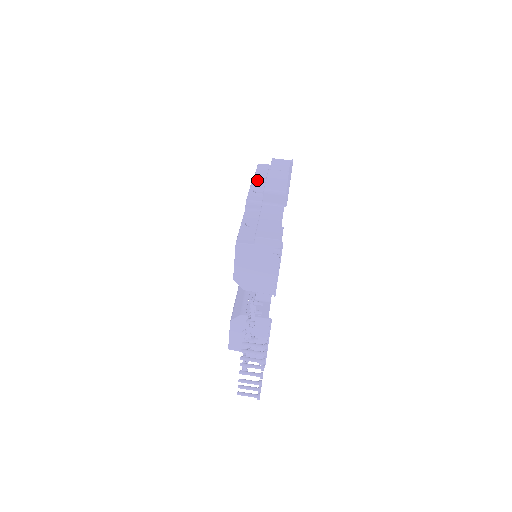
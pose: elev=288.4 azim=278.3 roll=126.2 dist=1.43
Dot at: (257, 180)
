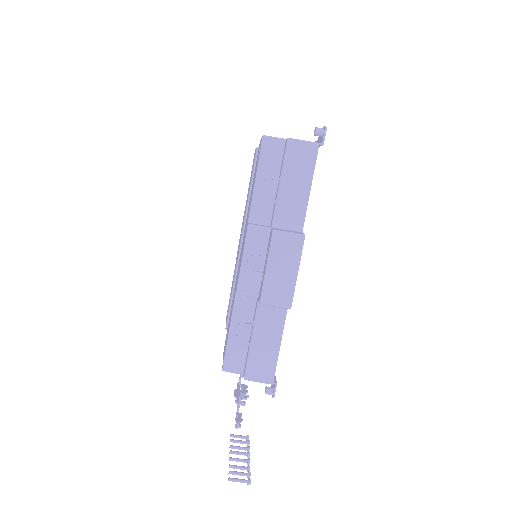
Dot at: (255, 228)
